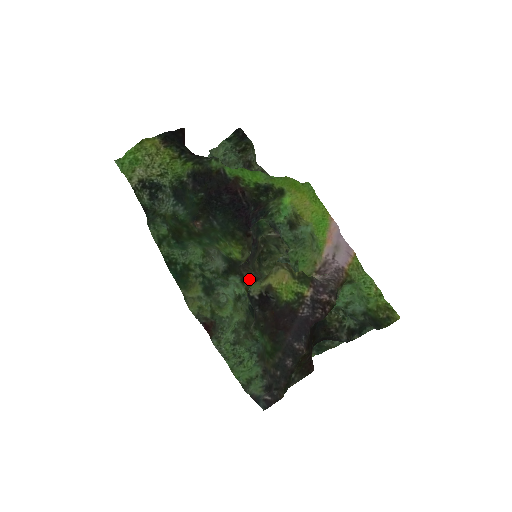
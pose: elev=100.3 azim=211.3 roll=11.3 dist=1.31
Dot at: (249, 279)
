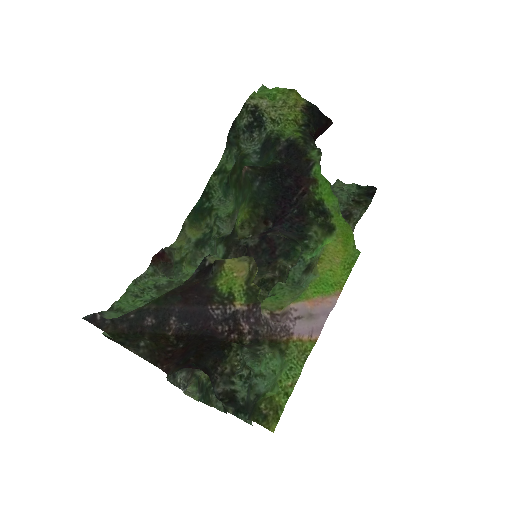
Dot at: occluded
